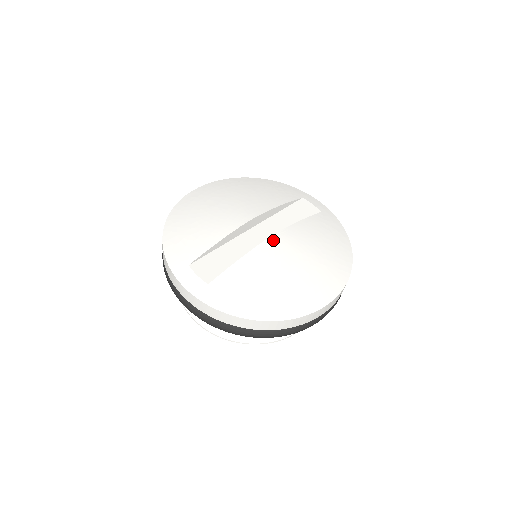
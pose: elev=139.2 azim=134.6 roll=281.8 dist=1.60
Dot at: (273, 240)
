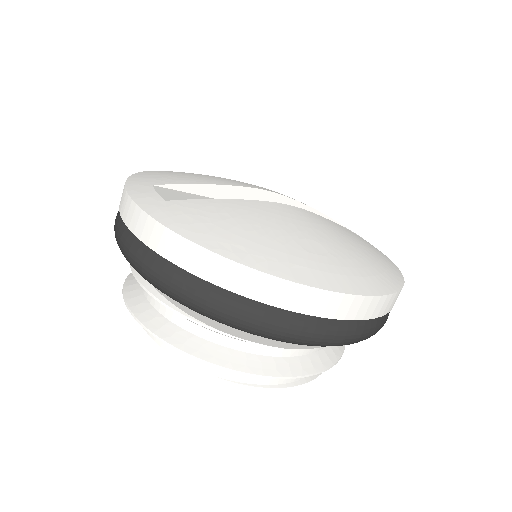
Dot at: (287, 207)
